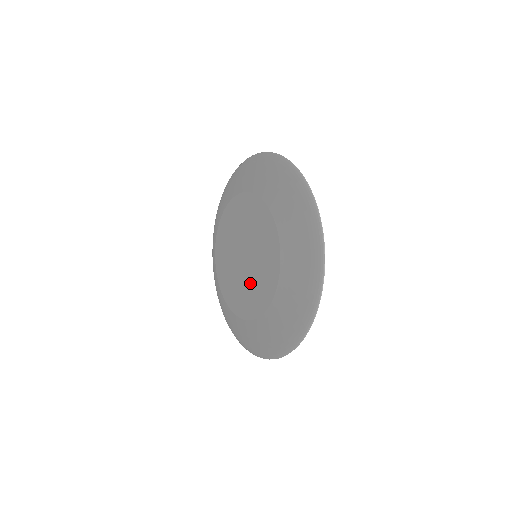
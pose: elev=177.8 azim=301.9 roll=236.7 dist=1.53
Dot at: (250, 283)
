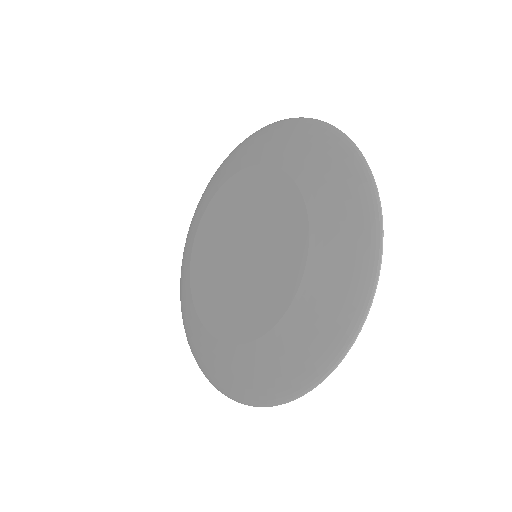
Dot at: (238, 293)
